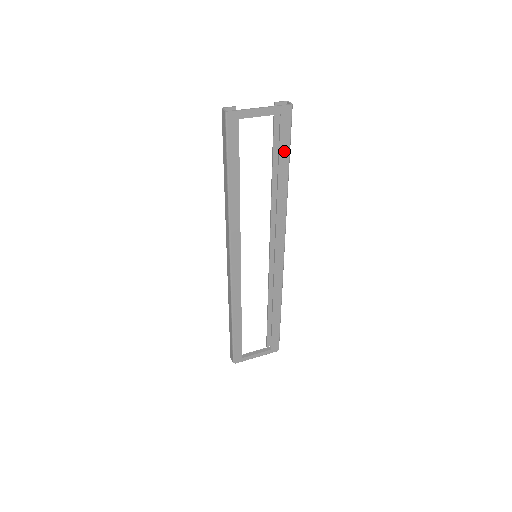
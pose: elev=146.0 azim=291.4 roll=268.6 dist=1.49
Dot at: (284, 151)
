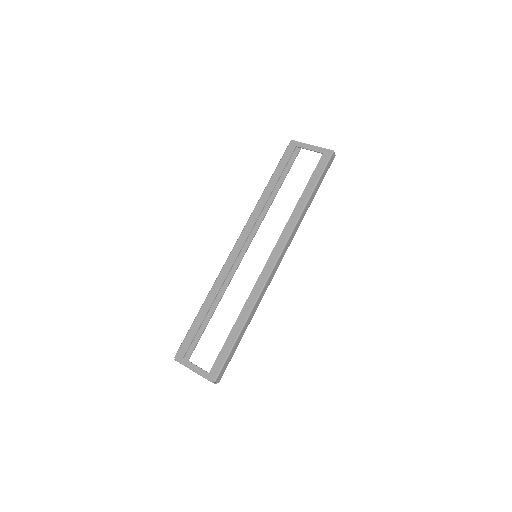
Dot at: (315, 178)
